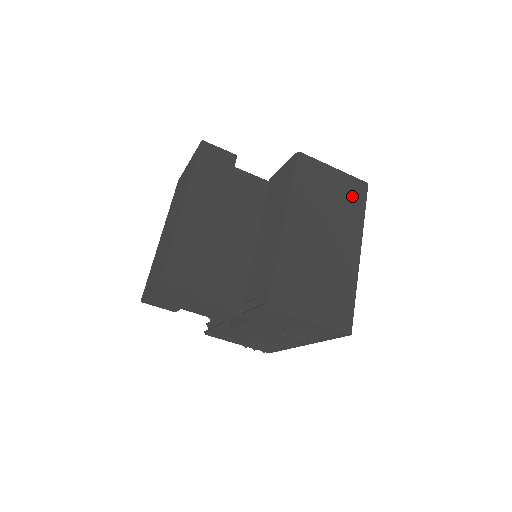
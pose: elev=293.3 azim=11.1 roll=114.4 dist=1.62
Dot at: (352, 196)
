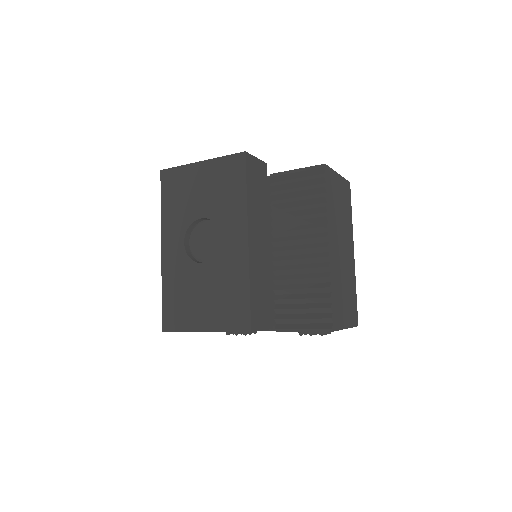
Dot at: (347, 199)
